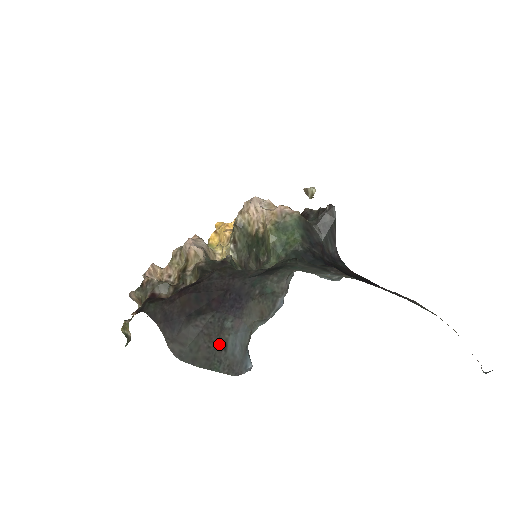
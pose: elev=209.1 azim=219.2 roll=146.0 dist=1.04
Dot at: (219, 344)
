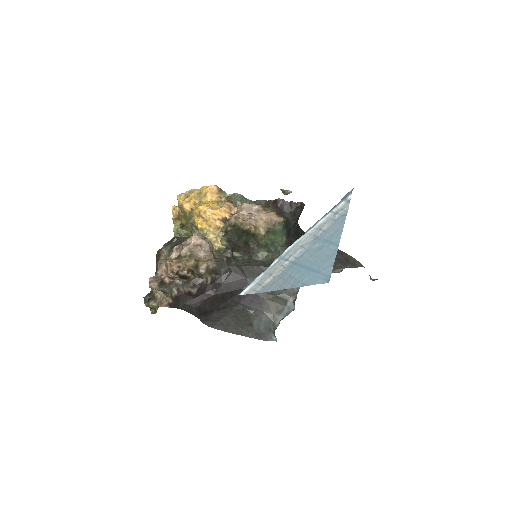
Dot at: (246, 322)
